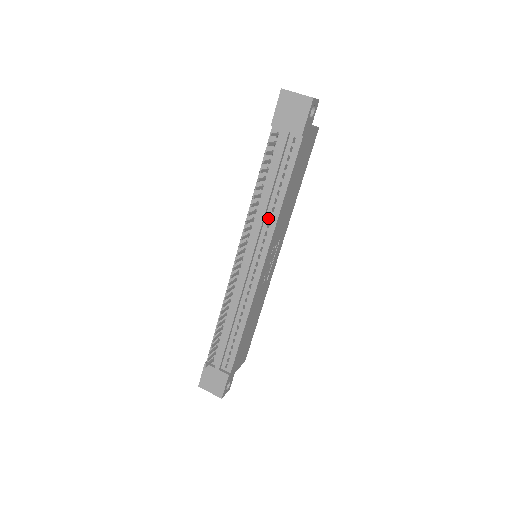
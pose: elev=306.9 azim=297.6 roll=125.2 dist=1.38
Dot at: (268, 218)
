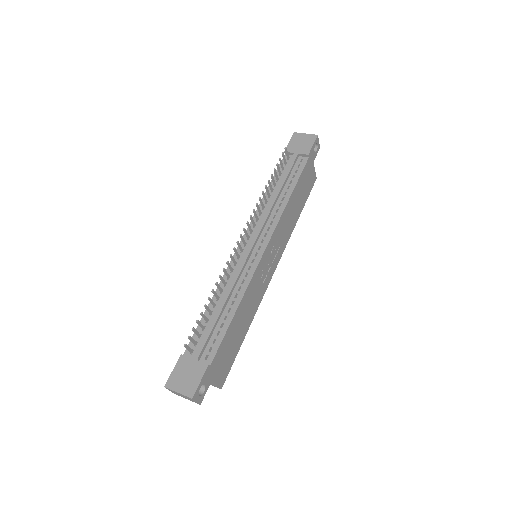
Dot at: (275, 211)
